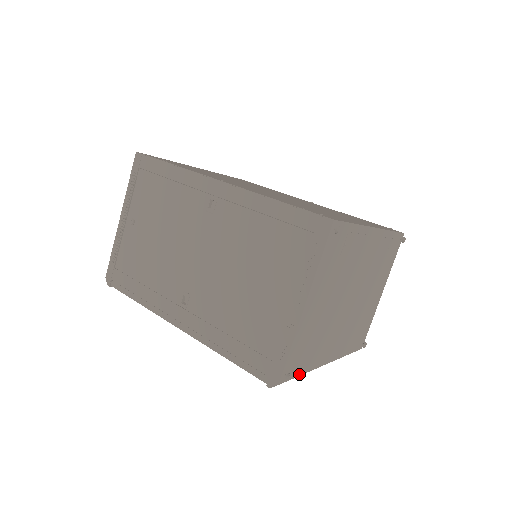
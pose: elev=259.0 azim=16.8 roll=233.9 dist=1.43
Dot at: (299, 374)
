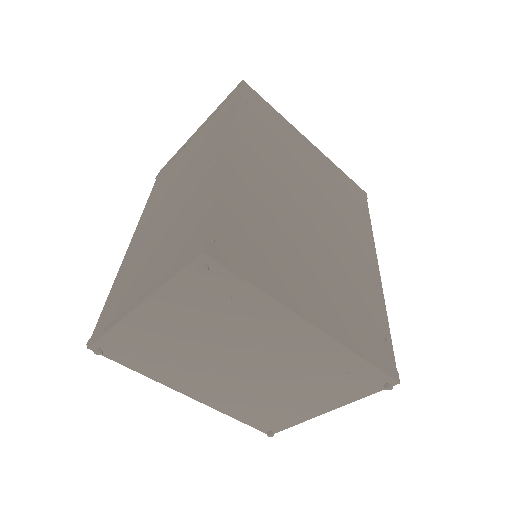
Dot at: (129, 366)
